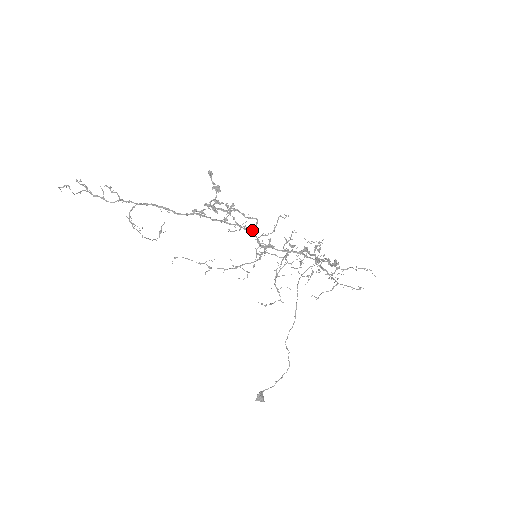
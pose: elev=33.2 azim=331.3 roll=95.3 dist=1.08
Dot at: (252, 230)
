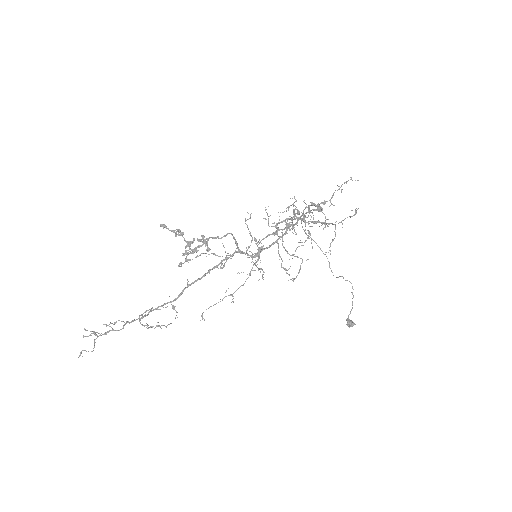
Dot at: (236, 251)
